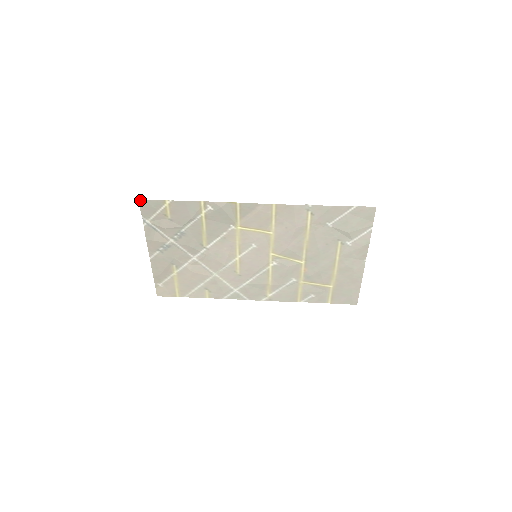
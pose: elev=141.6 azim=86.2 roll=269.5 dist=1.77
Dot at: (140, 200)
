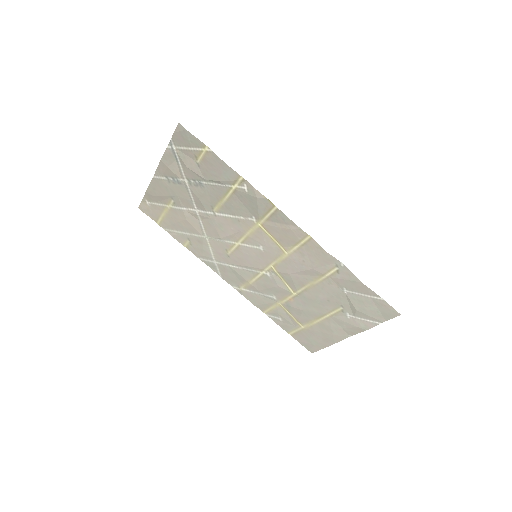
Dot at: (180, 124)
